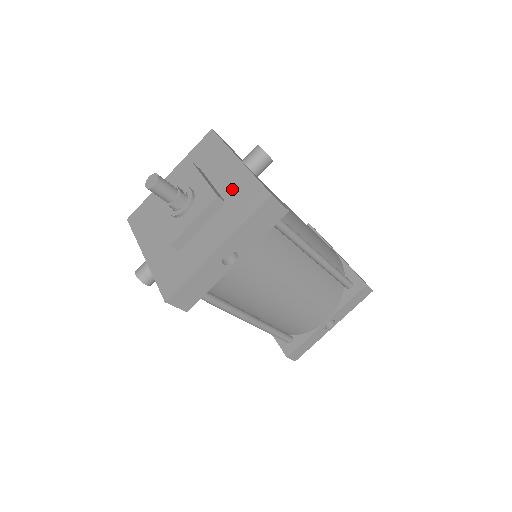
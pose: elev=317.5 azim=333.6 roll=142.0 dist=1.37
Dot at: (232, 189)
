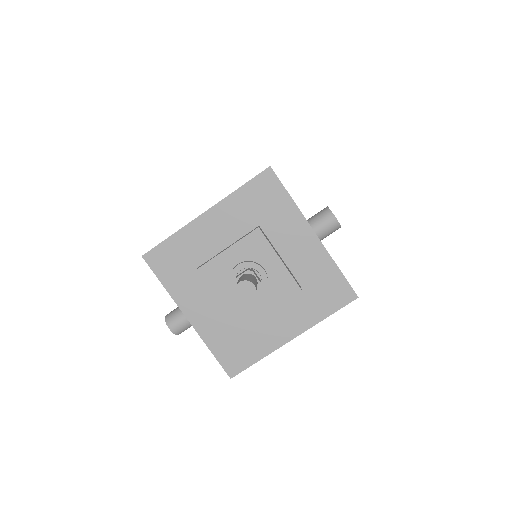
Dot at: (309, 272)
